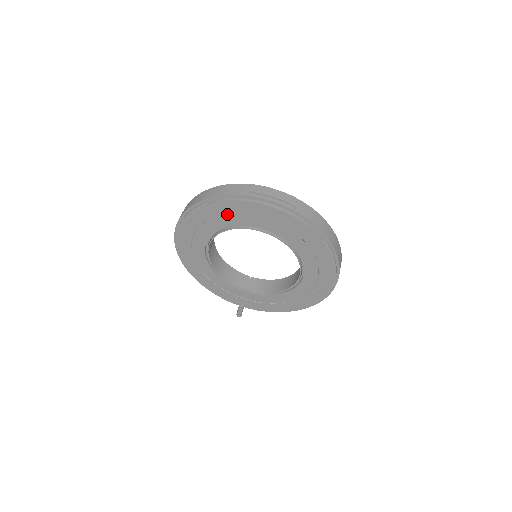
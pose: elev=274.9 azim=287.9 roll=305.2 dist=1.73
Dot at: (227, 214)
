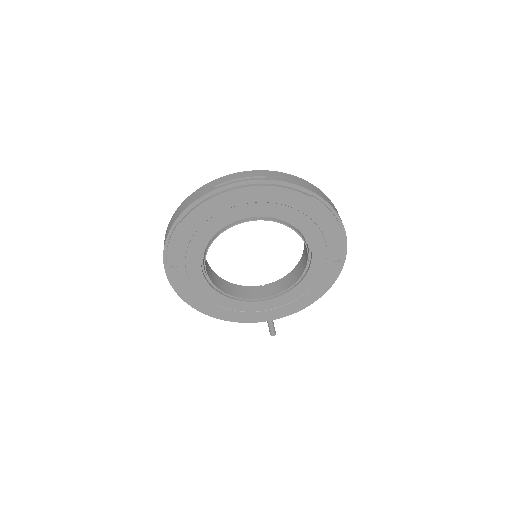
Dot at: (205, 222)
